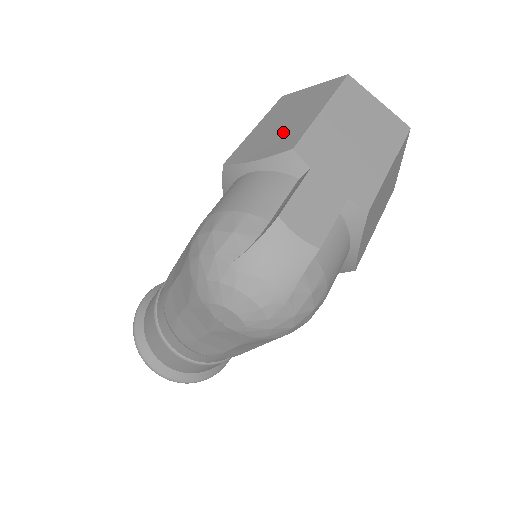
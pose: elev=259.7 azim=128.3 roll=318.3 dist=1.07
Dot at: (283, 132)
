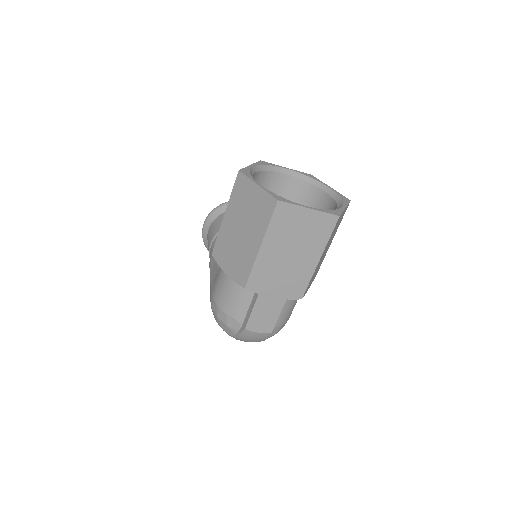
Dot at: (240, 254)
